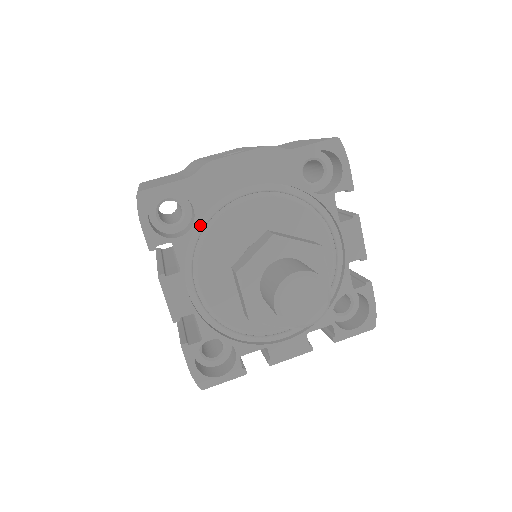
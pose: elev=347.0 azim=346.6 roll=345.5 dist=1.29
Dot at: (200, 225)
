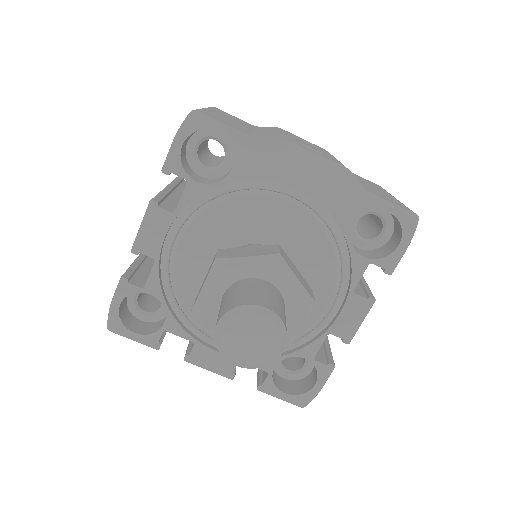
Dot at: (226, 187)
